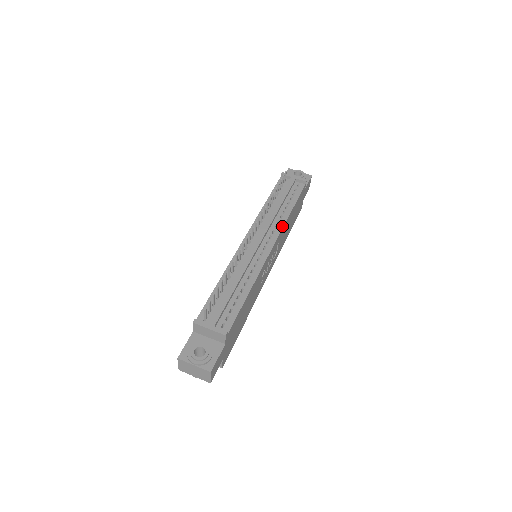
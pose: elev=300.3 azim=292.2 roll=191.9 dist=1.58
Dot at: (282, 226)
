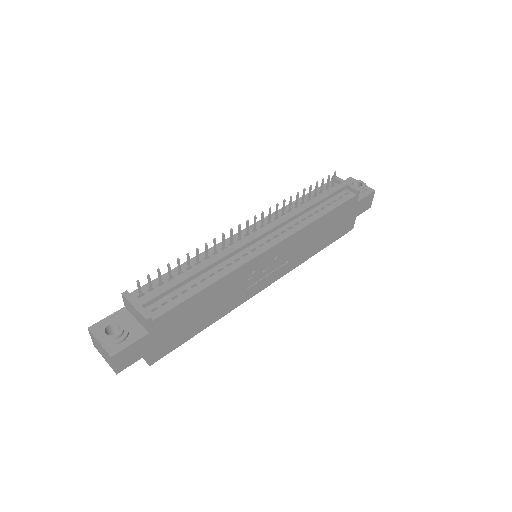
Dot at: (298, 229)
